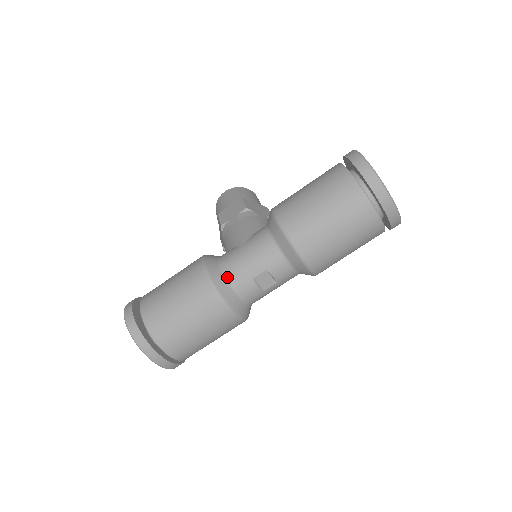
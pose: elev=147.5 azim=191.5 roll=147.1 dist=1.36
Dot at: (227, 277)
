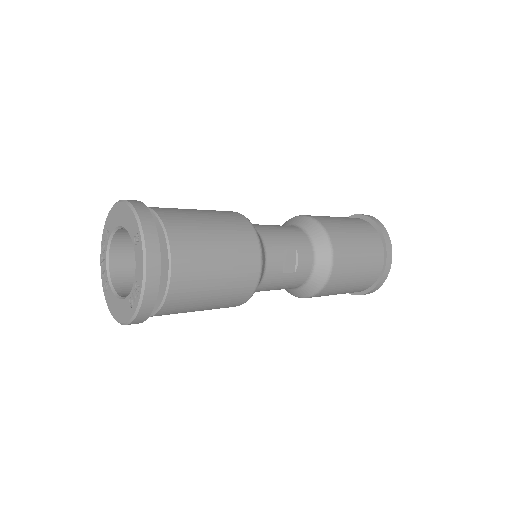
Dot at: (259, 234)
